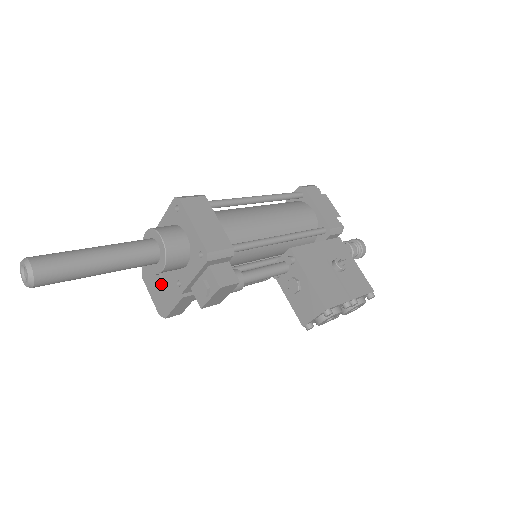
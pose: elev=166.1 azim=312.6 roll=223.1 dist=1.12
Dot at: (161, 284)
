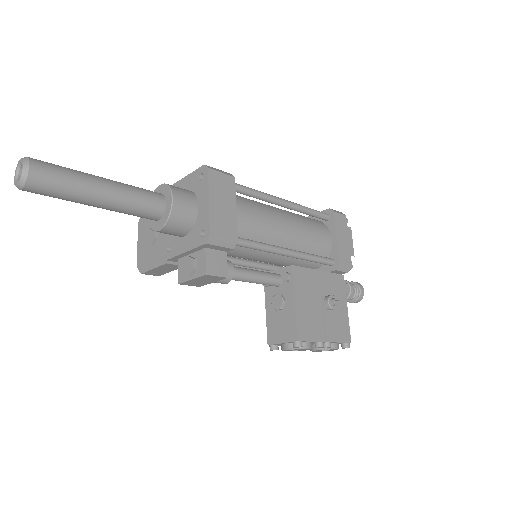
Dot at: (152, 239)
